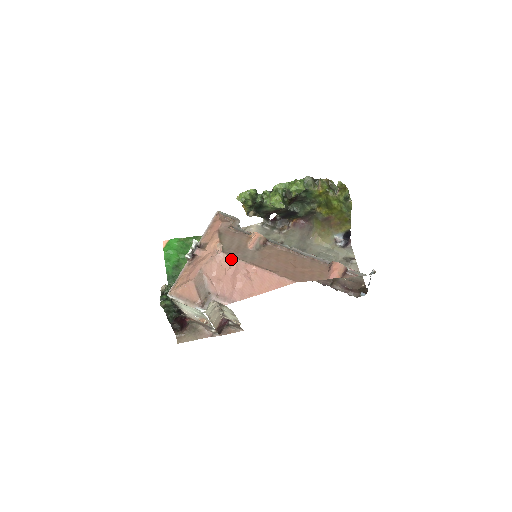
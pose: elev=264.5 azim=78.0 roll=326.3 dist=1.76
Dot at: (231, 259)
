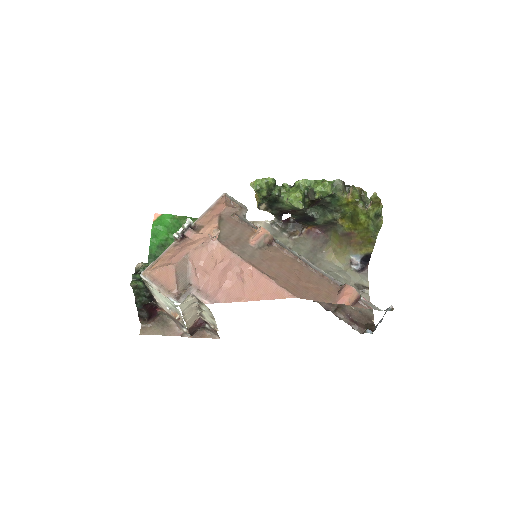
Dot at: (226, 251)
